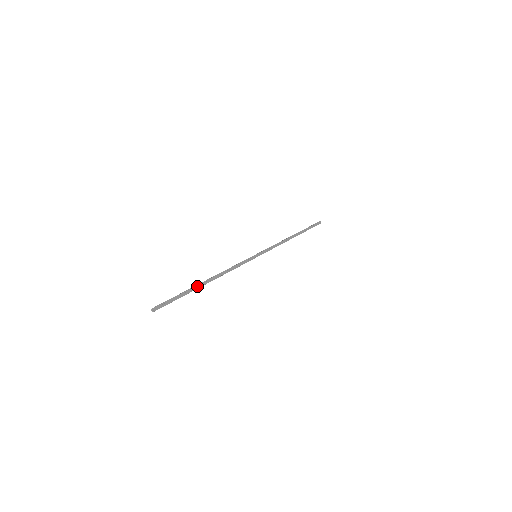
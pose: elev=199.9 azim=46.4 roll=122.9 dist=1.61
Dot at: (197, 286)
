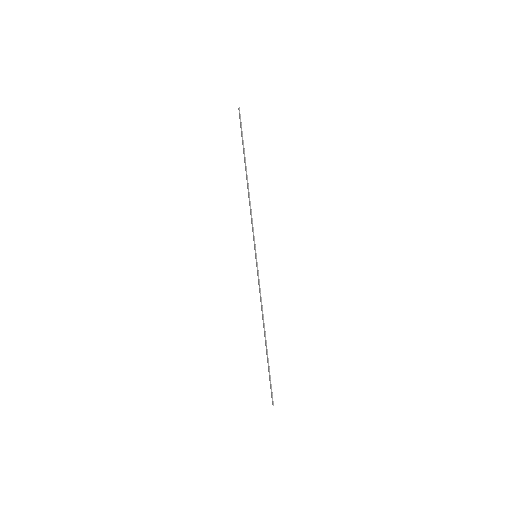
Dot at: (267, 350)
